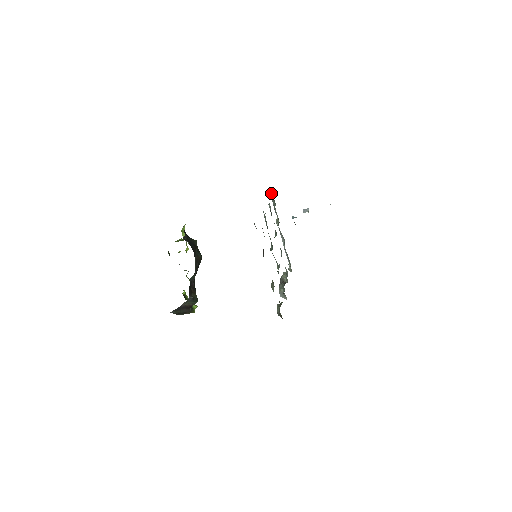
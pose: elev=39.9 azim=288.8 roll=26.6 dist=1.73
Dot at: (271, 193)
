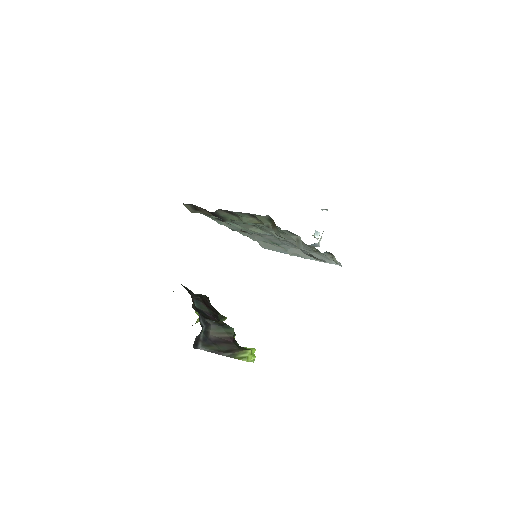
Dot at: (261, 244)
